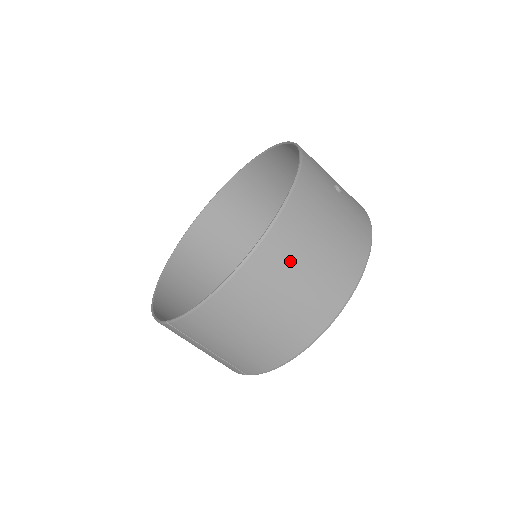
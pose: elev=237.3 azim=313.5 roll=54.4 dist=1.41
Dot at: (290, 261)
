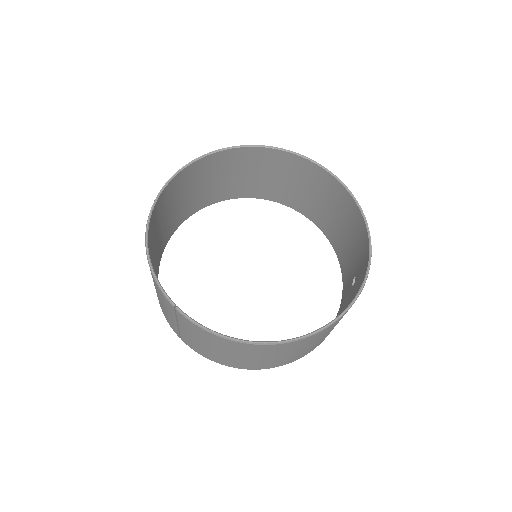
Dot at: (304, 345)
